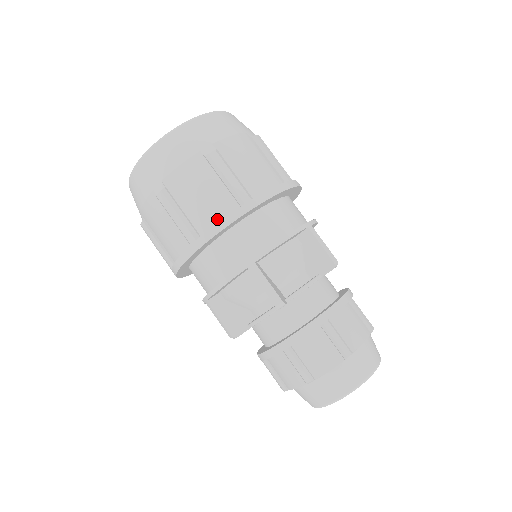
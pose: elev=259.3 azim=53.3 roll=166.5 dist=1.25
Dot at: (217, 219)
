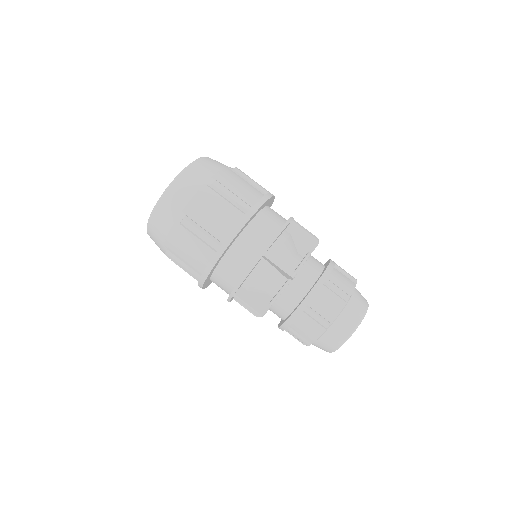
Dot at: (231, 227)
